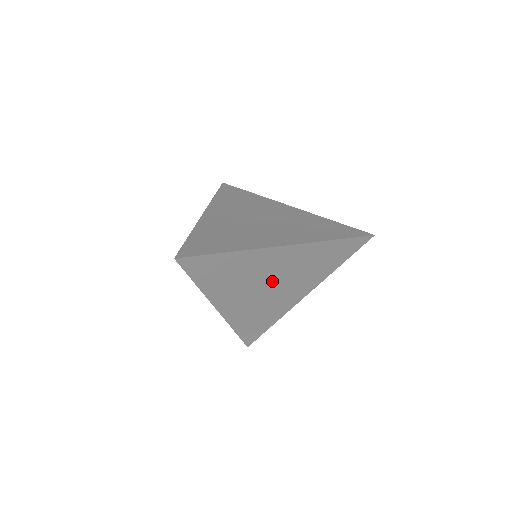
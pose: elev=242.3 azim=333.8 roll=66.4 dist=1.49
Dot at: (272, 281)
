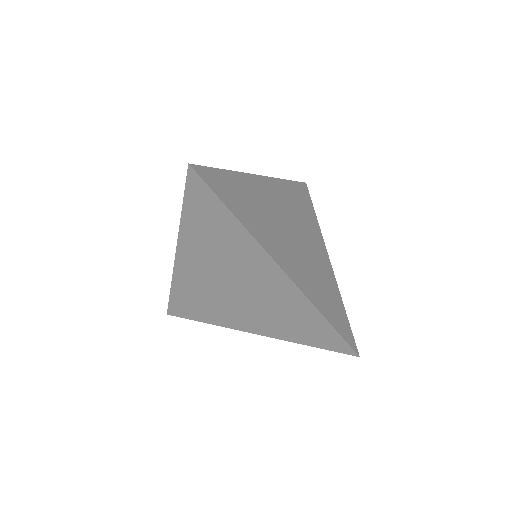
Dot at: (241, 286)
